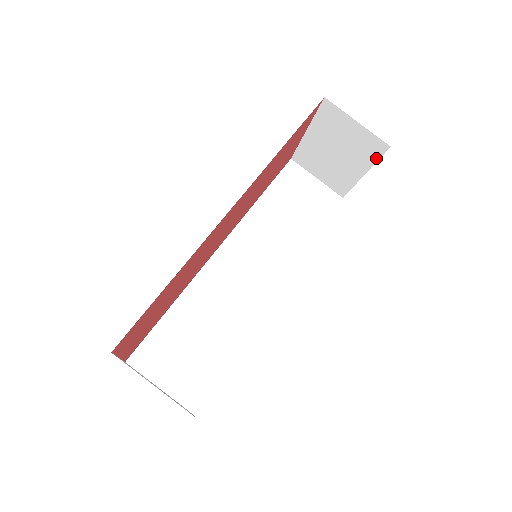
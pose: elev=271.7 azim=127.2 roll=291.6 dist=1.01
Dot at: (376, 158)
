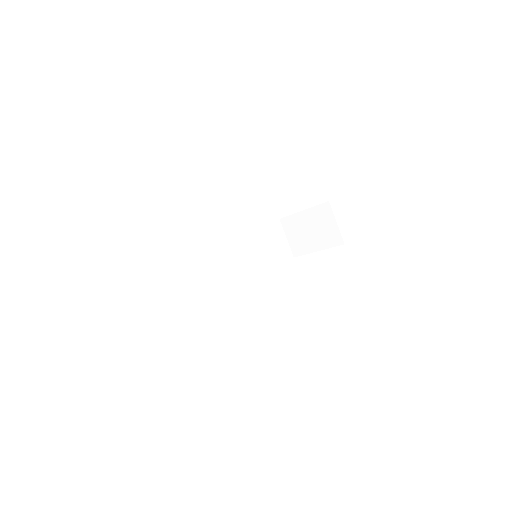
Dot at: (332, 246)
